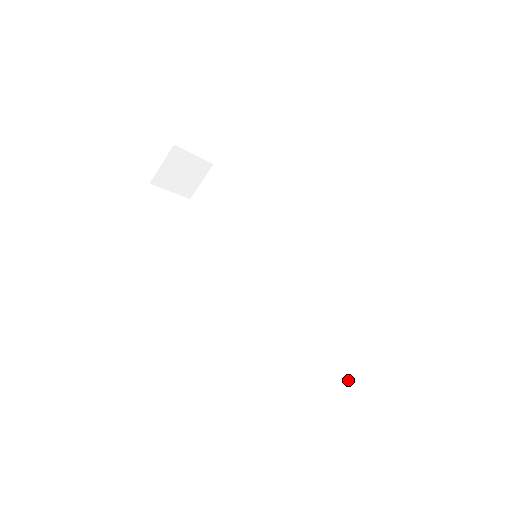
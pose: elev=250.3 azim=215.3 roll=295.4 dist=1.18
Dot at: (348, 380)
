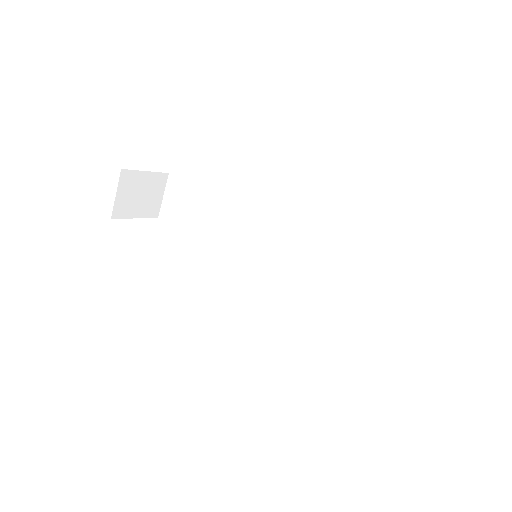
Dot at: (400, 348)
